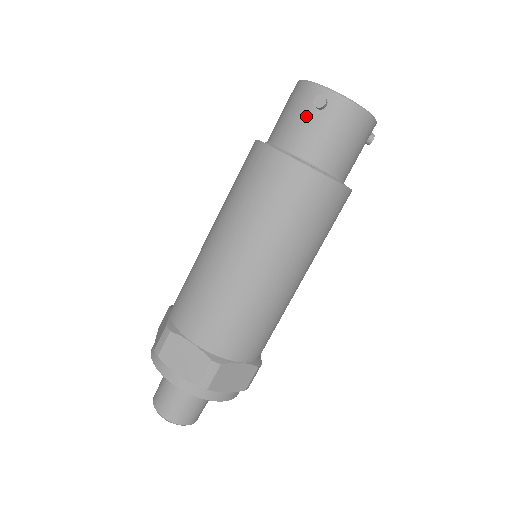
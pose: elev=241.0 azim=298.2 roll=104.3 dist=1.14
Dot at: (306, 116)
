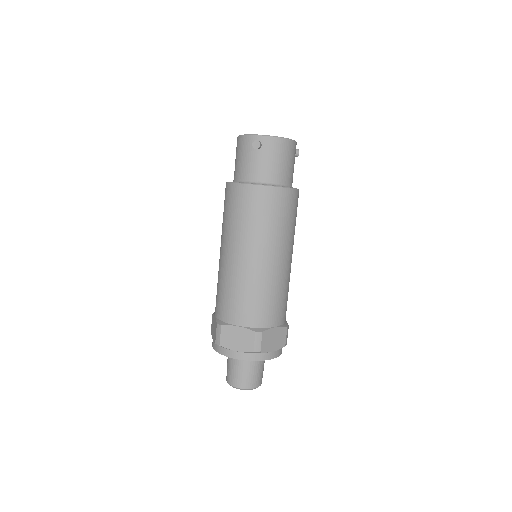
Dot at: (252, 156)
